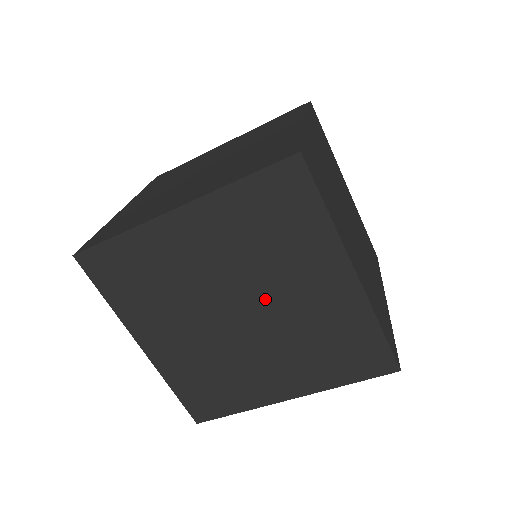
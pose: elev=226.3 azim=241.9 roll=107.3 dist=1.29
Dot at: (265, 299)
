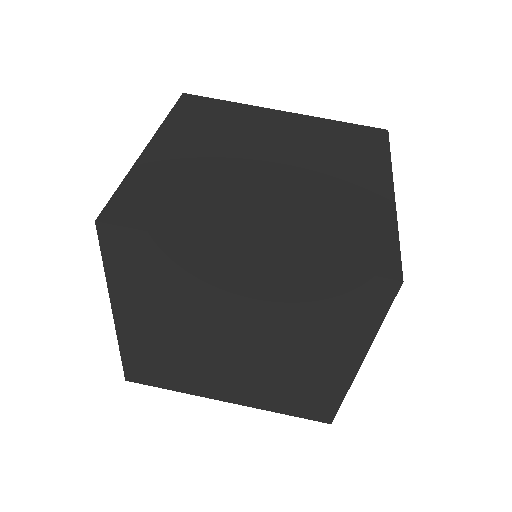
Dot at: (303, 170)
